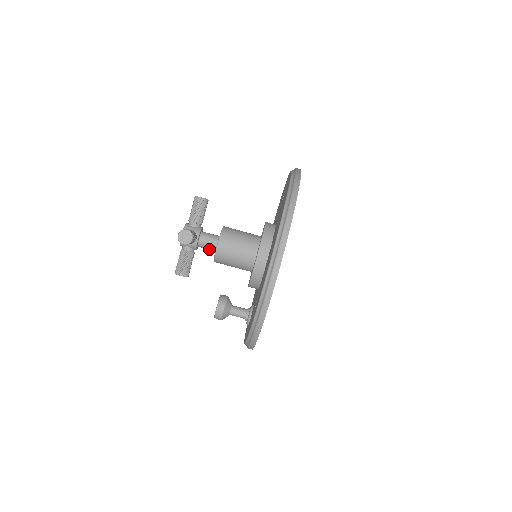
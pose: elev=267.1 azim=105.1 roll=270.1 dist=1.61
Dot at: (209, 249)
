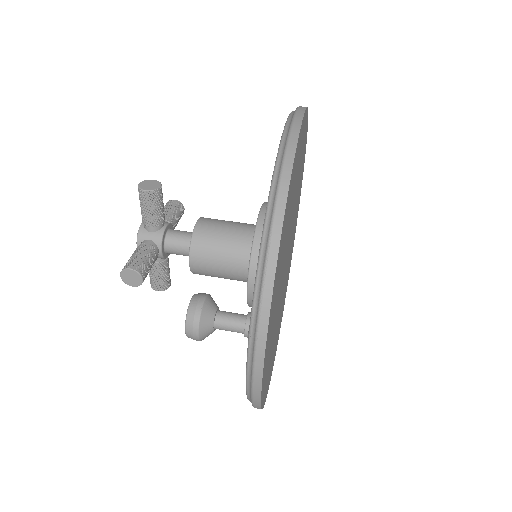
Dot at: (182, 247)
